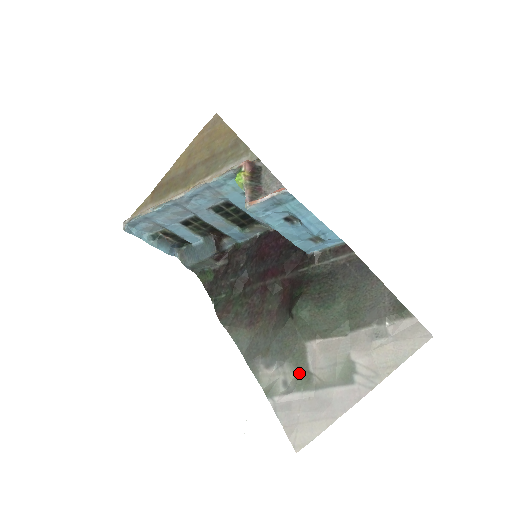
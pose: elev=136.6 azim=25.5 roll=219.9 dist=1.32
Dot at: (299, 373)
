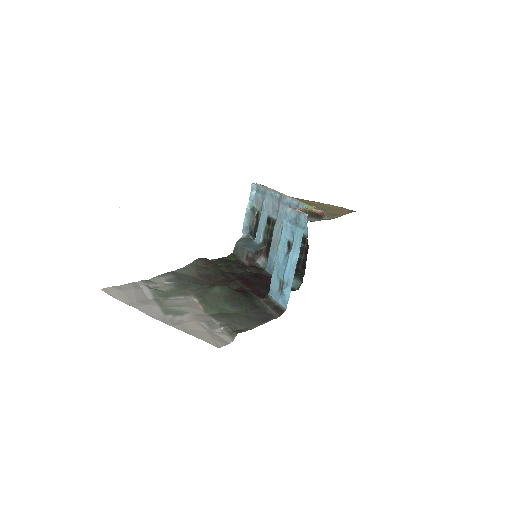
Dot at: (166, 292)
